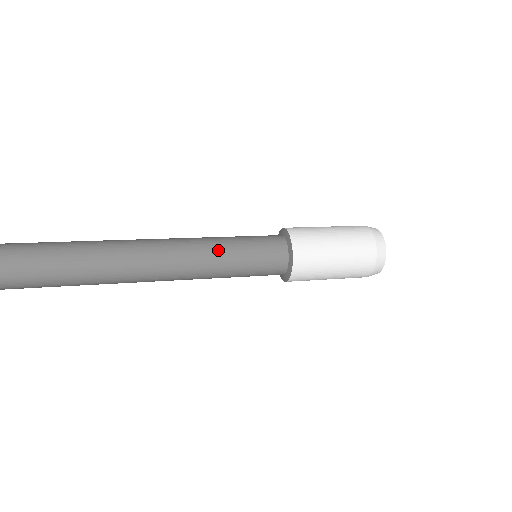
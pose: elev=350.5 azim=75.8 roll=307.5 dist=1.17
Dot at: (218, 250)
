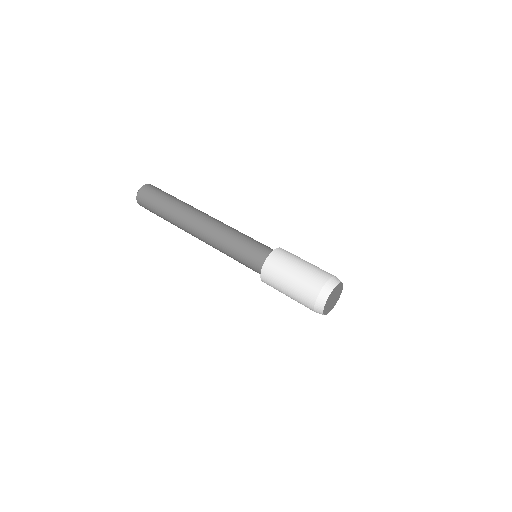
Dot at: (226, 247)
